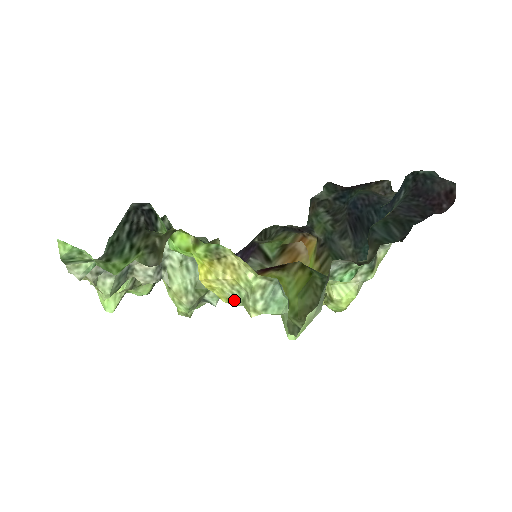
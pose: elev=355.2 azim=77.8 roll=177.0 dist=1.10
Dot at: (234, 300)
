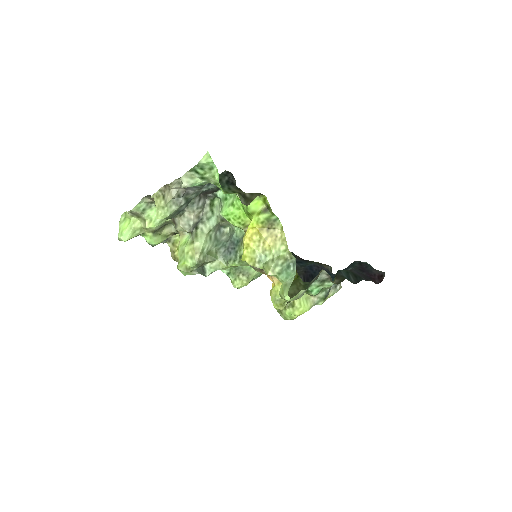
Dot at: (258, 261)
